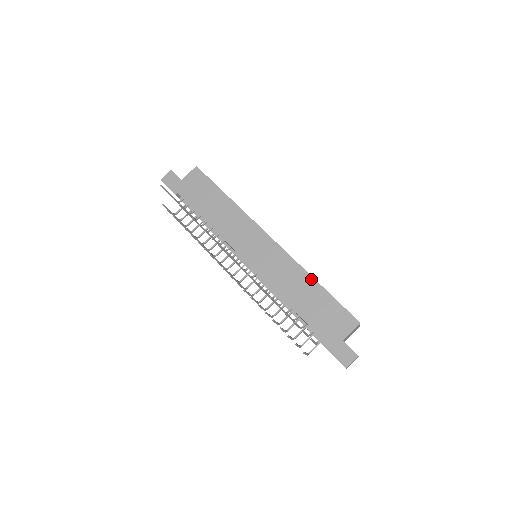
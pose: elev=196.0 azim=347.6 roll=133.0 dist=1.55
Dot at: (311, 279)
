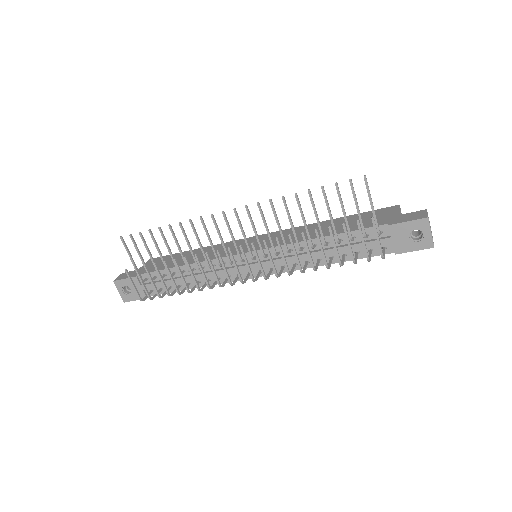
Dot at: (324, 222)
